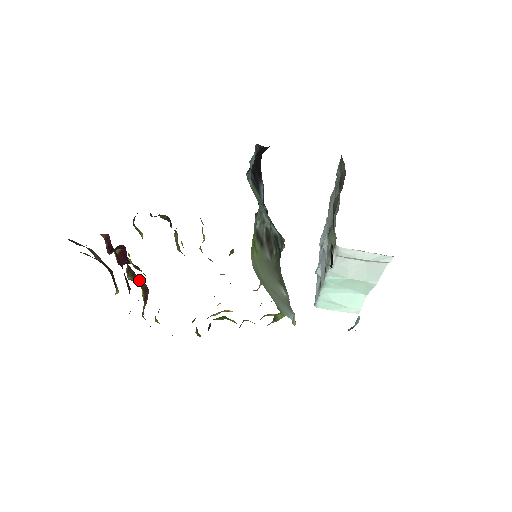
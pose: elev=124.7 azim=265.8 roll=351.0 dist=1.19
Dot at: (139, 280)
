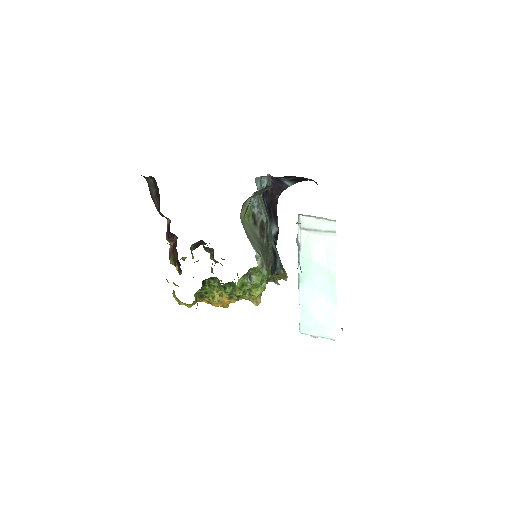
Dot at: (175, 257)
